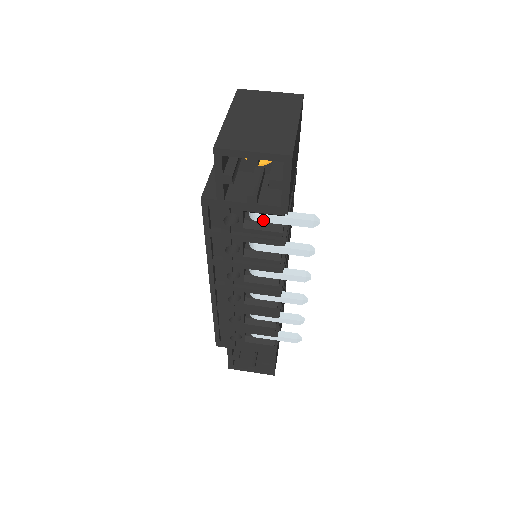
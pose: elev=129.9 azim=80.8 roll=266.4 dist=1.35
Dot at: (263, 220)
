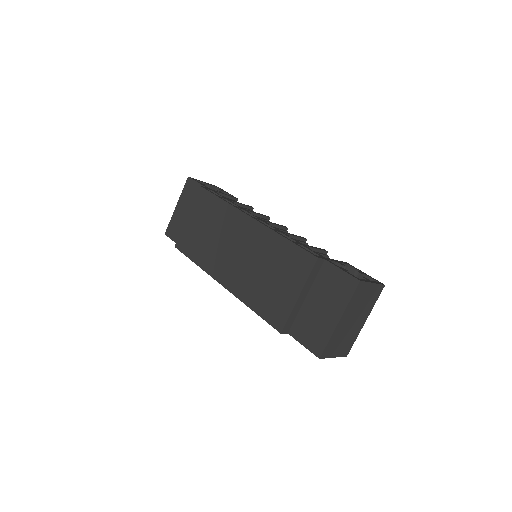
Dot at: occluded
